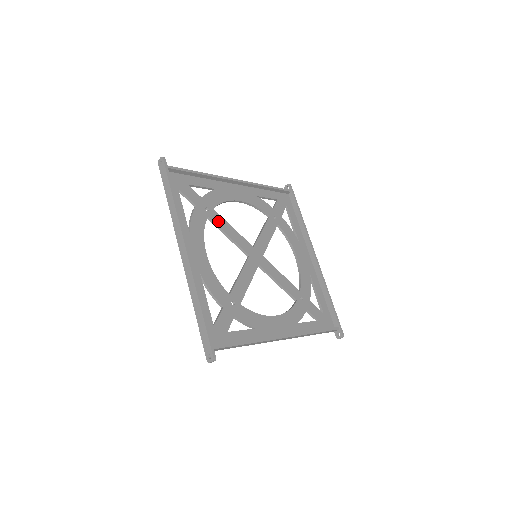
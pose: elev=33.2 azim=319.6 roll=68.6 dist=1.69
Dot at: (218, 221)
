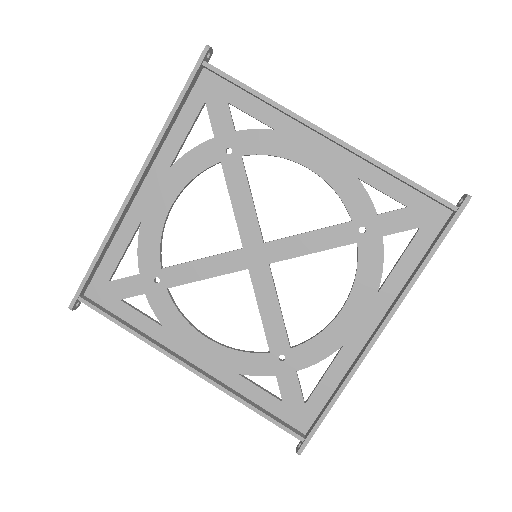
Dot at: (233, 176)
